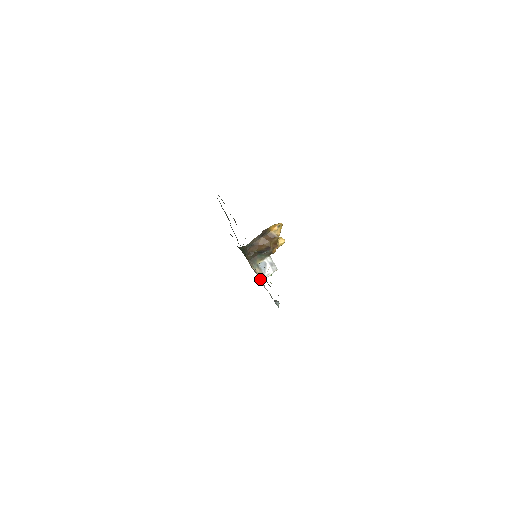
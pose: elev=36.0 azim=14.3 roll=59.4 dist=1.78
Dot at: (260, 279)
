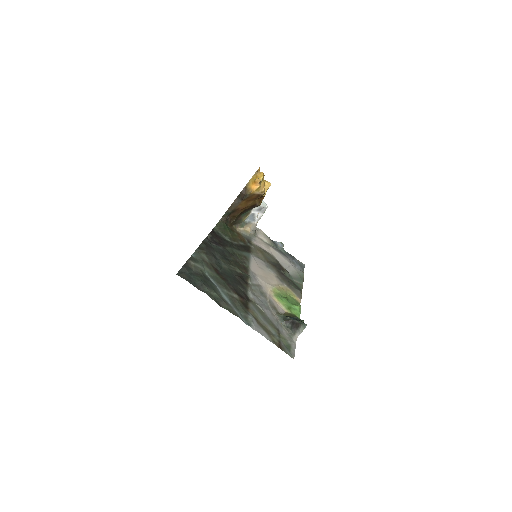
Dot at: (253, 233)
